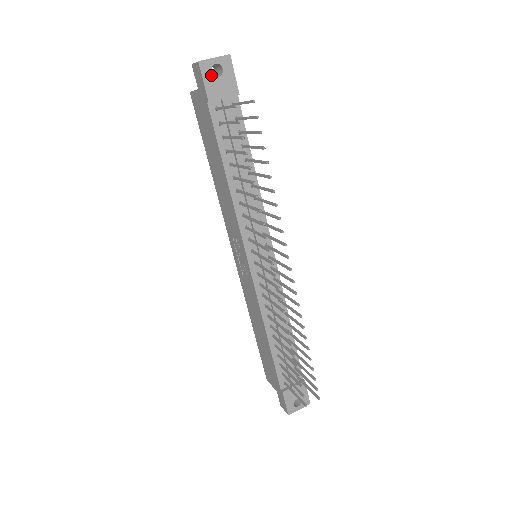
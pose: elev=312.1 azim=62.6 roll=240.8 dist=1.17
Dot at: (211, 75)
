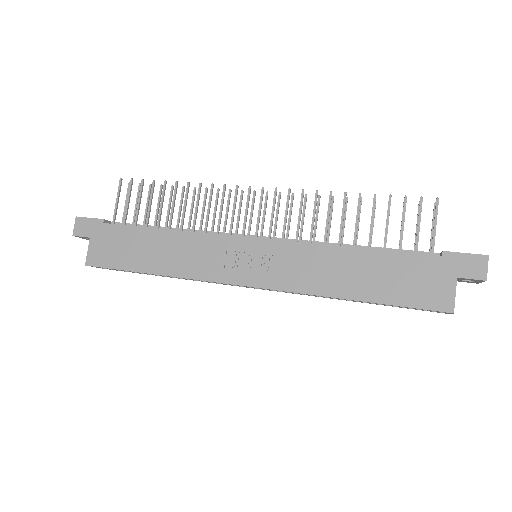
Dot at: occluded
